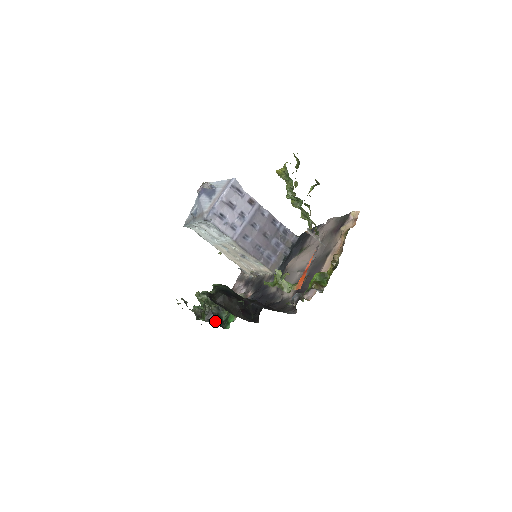
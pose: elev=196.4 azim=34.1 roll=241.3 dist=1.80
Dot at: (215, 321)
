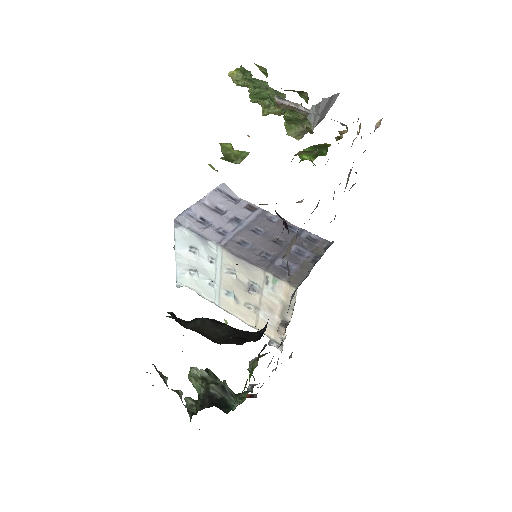
Dot at: (213, 405)
